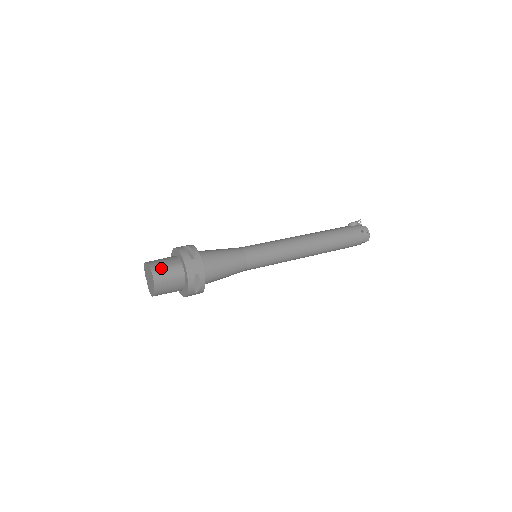
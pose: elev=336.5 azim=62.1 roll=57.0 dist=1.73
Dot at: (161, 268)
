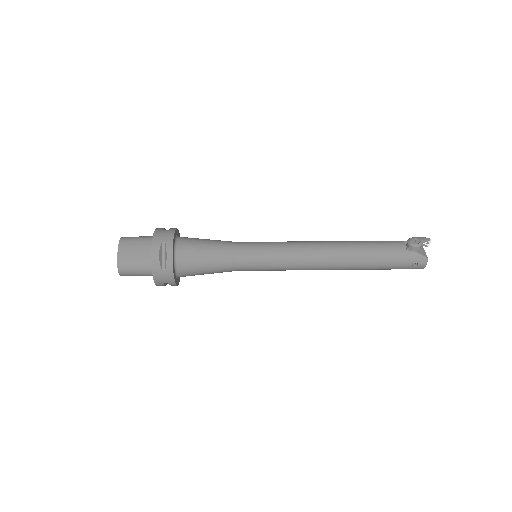
Dot at: (129, 266)
